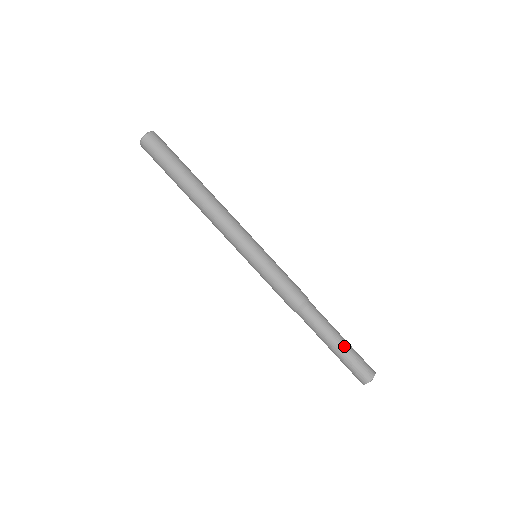
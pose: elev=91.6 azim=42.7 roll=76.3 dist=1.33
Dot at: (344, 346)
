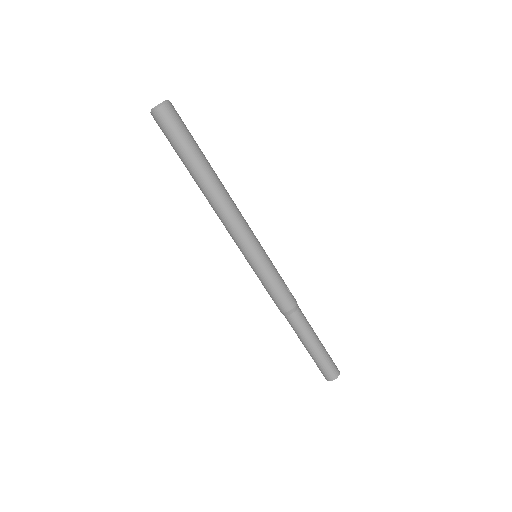
Dot at: (317, 352)
